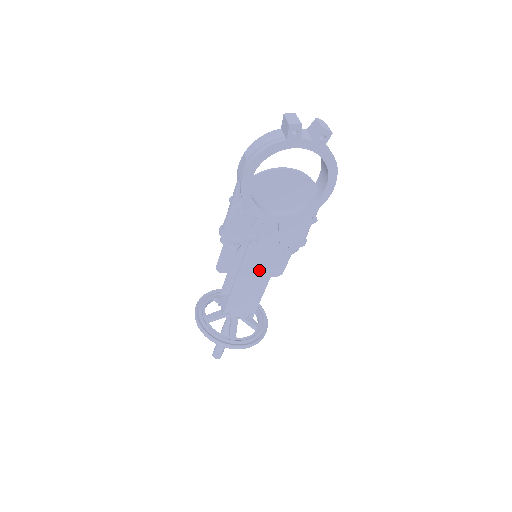
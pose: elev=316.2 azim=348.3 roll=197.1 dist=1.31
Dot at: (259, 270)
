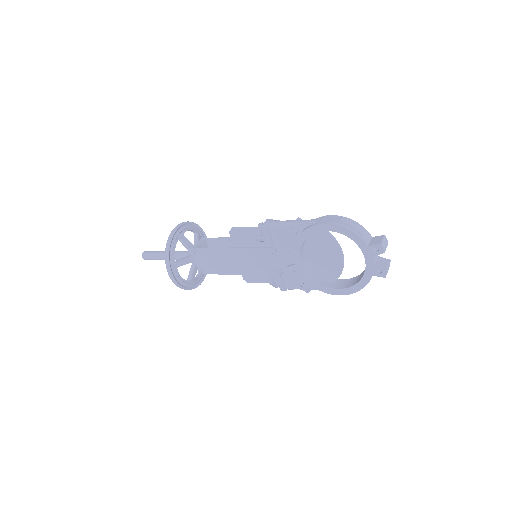
Dot at: (246, 264)
